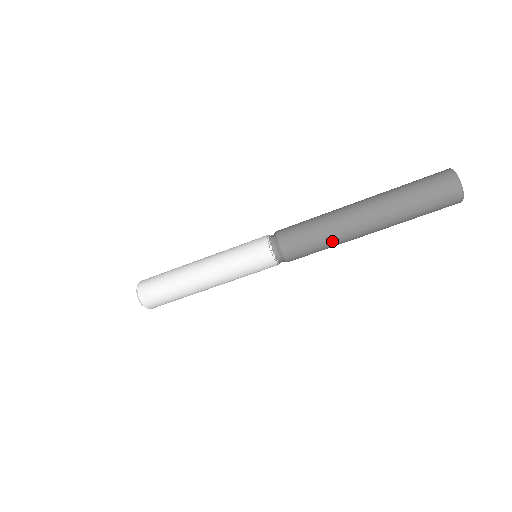
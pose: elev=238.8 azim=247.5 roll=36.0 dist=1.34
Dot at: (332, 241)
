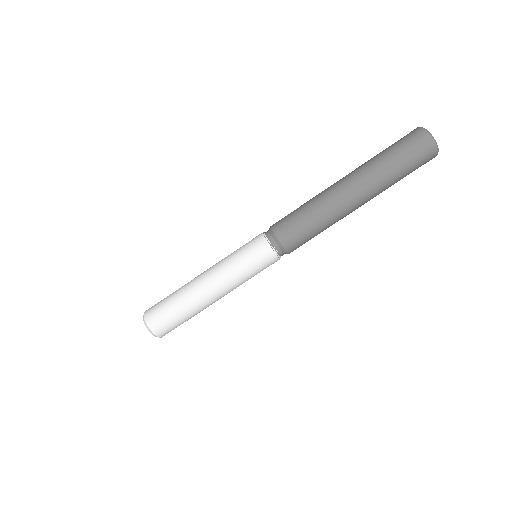
Dot at: (328, 222)
